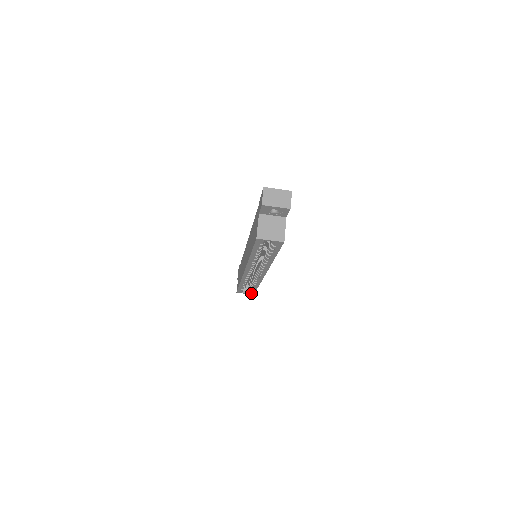
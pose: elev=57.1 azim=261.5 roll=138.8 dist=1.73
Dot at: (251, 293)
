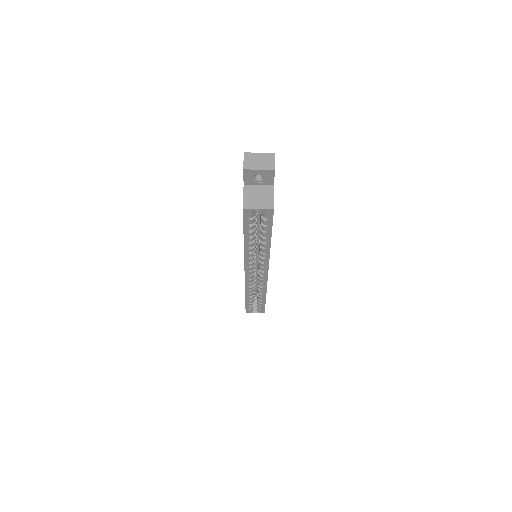
Dot at: (261, 311)
